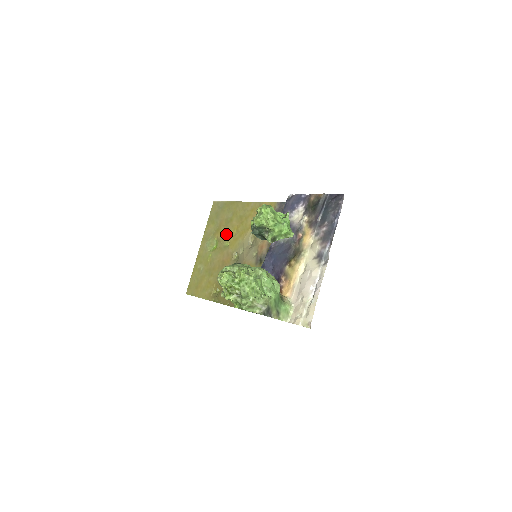
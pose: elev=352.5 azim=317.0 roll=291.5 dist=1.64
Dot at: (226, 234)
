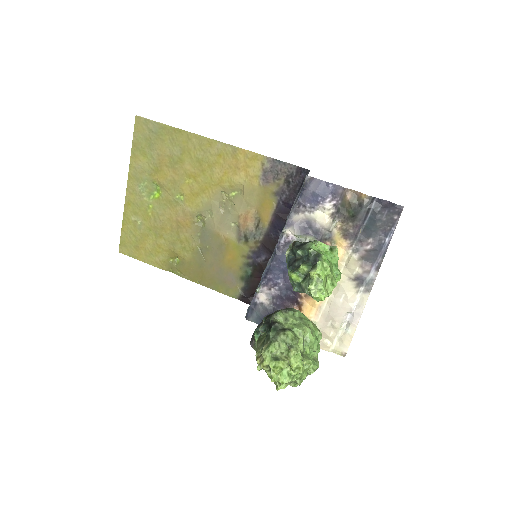
Dot at: (175, 181)
